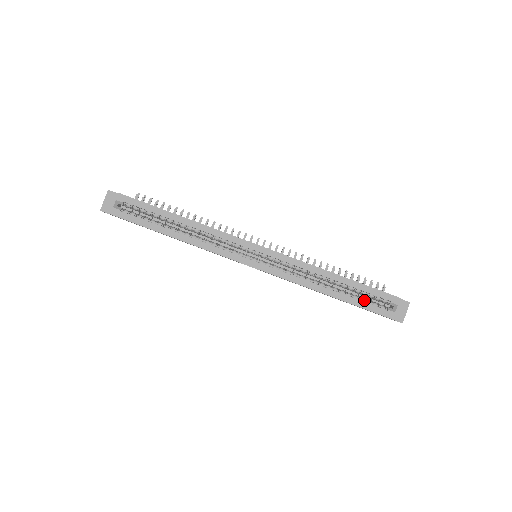
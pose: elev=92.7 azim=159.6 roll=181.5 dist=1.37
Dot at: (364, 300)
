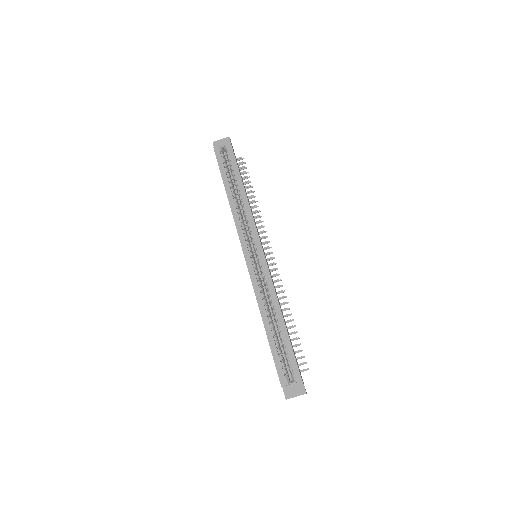
Dot at: (280, 353)
